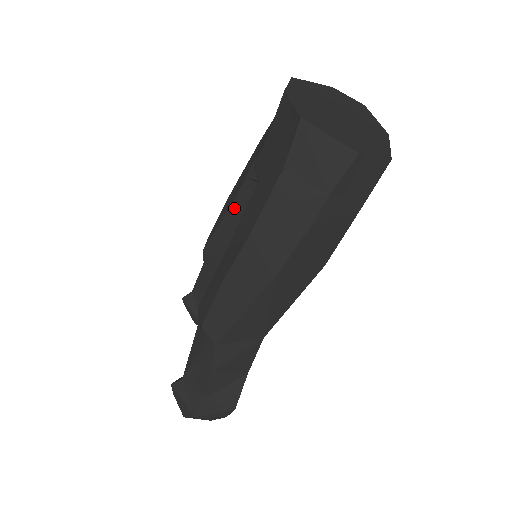
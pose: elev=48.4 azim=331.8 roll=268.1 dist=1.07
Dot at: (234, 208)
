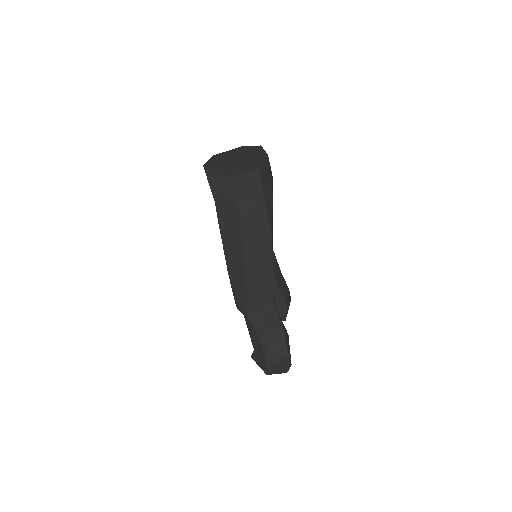
Dot at: occluded
